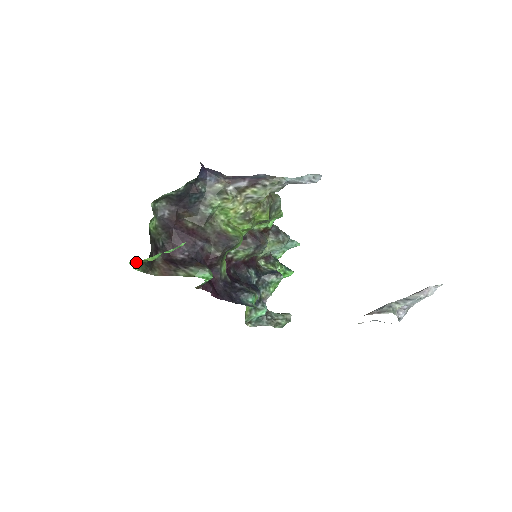
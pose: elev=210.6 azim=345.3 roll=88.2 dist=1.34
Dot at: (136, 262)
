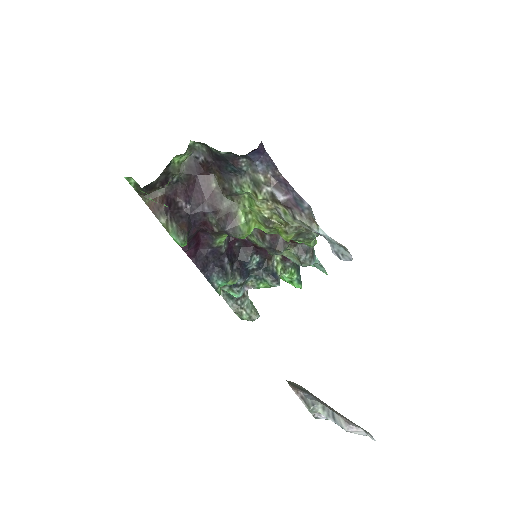
Dot at: (134, 180)
